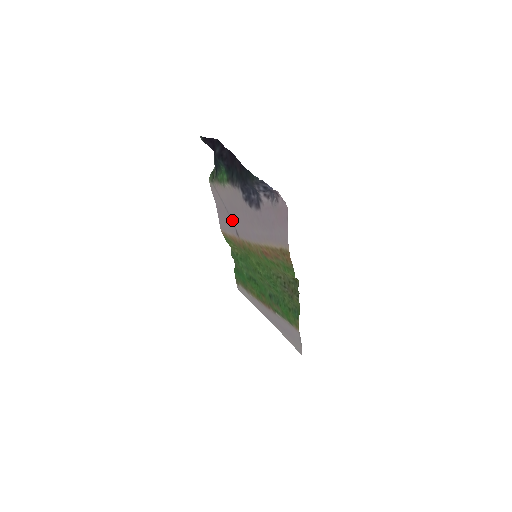
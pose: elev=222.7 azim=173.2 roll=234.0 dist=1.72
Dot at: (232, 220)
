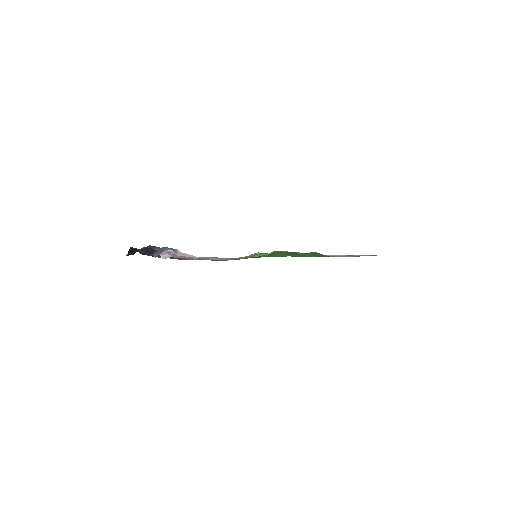
Dot at: occluded
